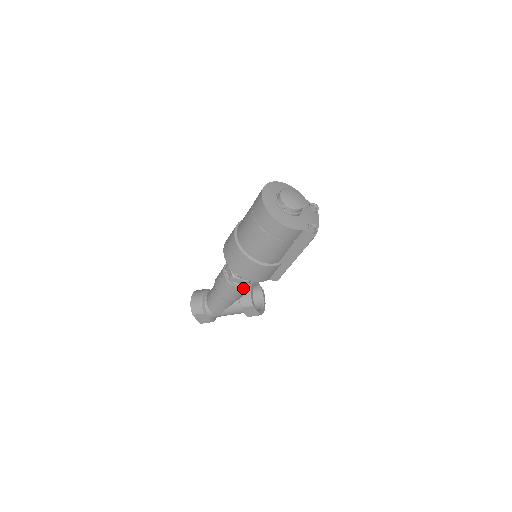
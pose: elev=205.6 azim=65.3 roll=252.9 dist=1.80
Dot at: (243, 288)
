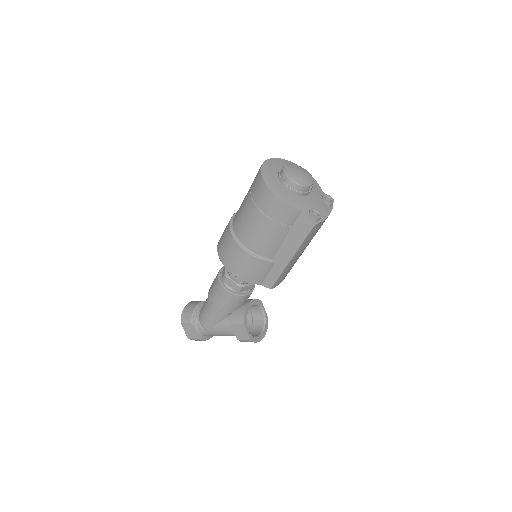
Dot at: (235, 294)
